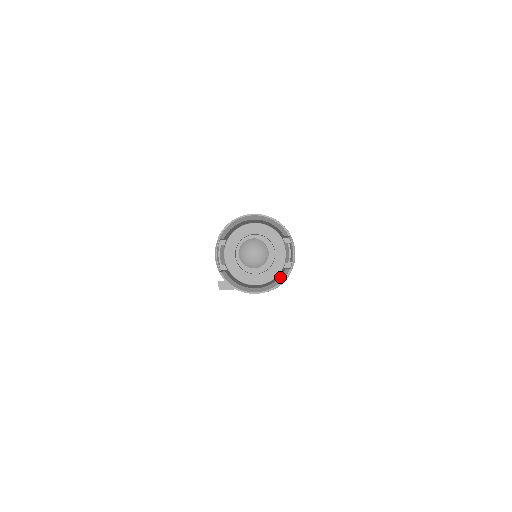
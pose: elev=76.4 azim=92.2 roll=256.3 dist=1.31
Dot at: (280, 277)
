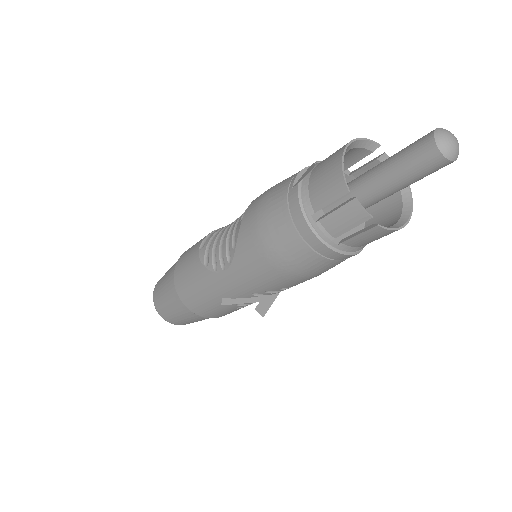
Dot at: (402, 192)
